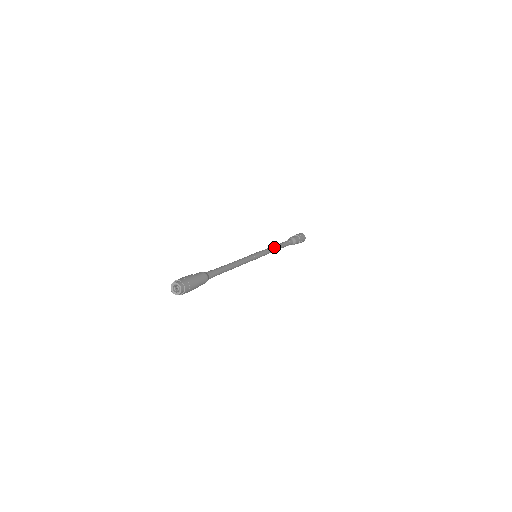
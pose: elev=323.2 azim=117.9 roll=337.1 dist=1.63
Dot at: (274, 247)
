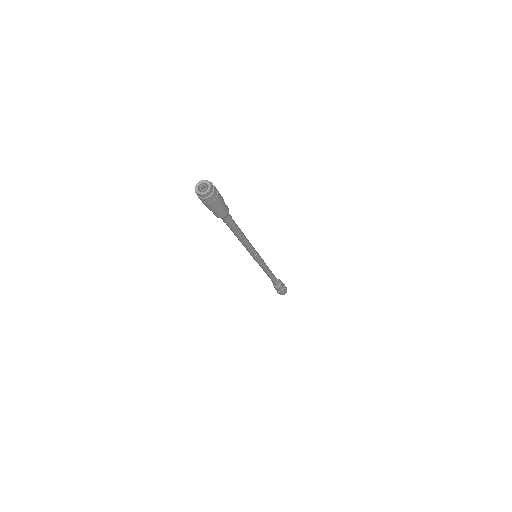
Dot at: (268, 267)
